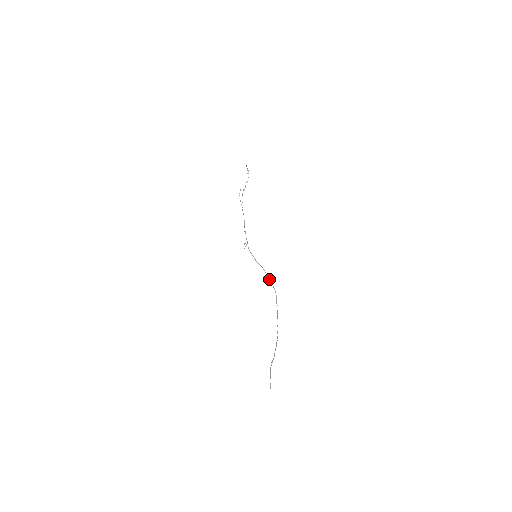
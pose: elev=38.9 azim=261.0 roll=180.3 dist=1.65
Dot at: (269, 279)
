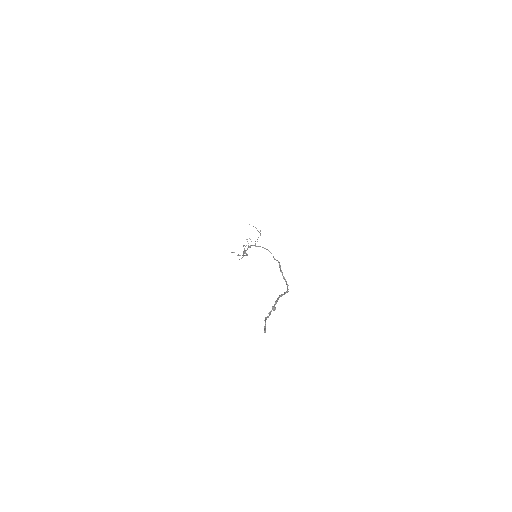
Dot at: (255, 246)
